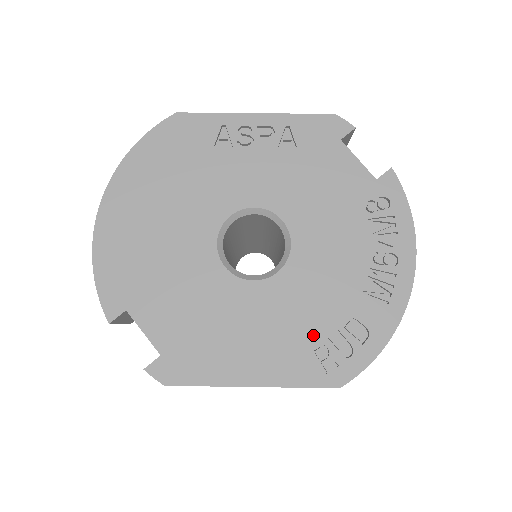
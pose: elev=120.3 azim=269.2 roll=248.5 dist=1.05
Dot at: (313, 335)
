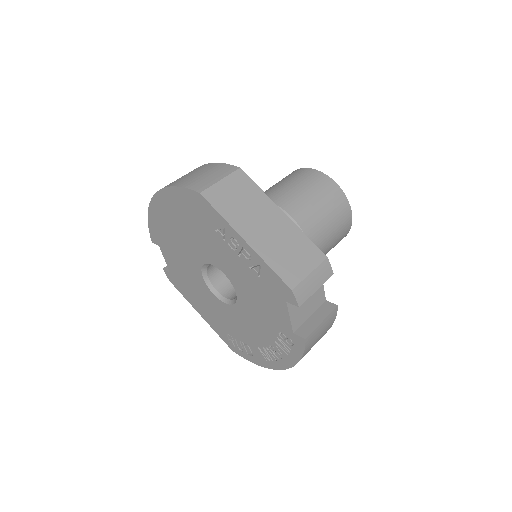
Dot at: (230, 332)
